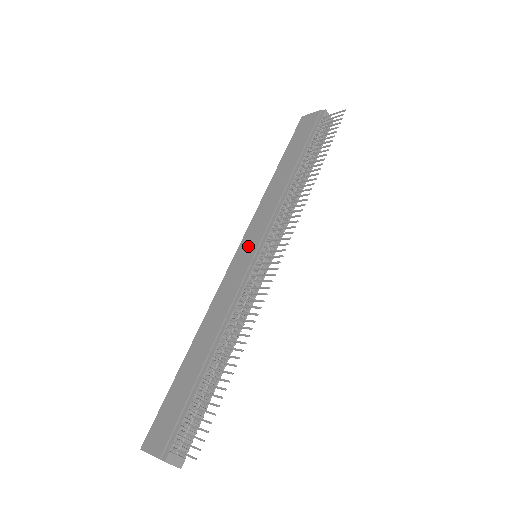
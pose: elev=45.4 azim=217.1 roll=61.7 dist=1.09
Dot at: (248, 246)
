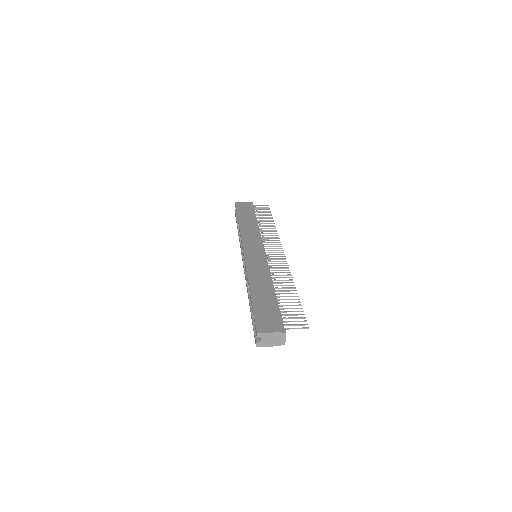
Dot at: (252, 249)
